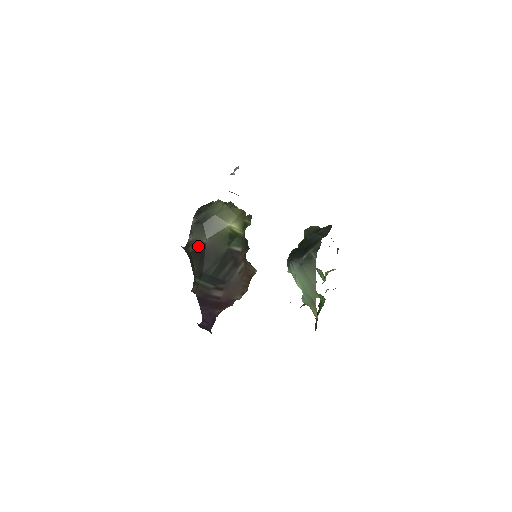
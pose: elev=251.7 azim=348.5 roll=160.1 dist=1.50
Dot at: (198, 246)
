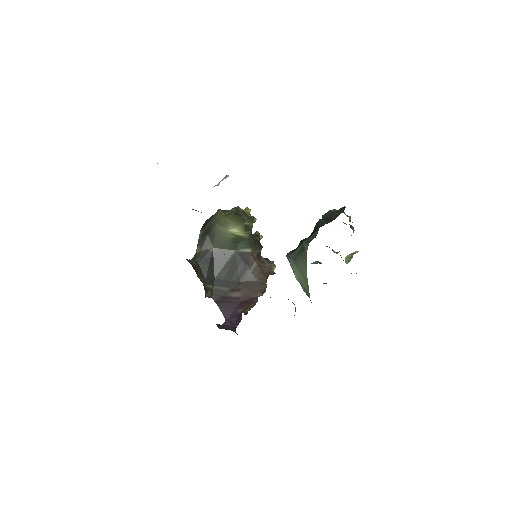
Dot at: (205, 256)
